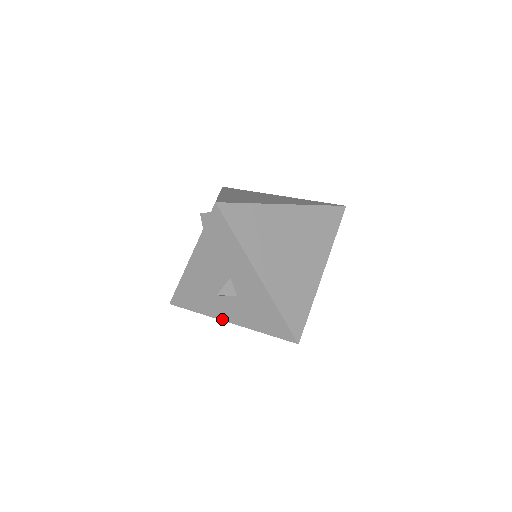
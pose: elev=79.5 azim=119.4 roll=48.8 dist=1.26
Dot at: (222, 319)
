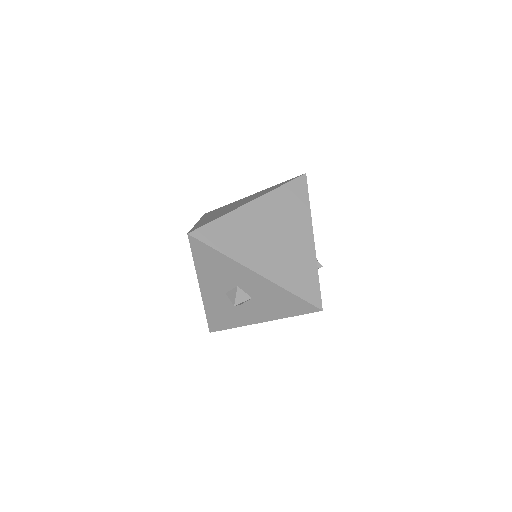
Dot at: (254, 323)
